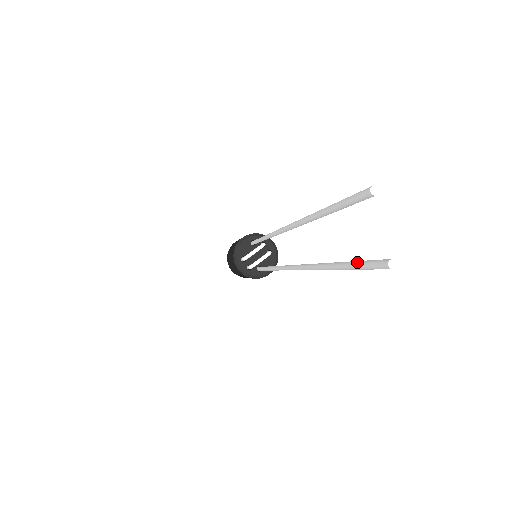
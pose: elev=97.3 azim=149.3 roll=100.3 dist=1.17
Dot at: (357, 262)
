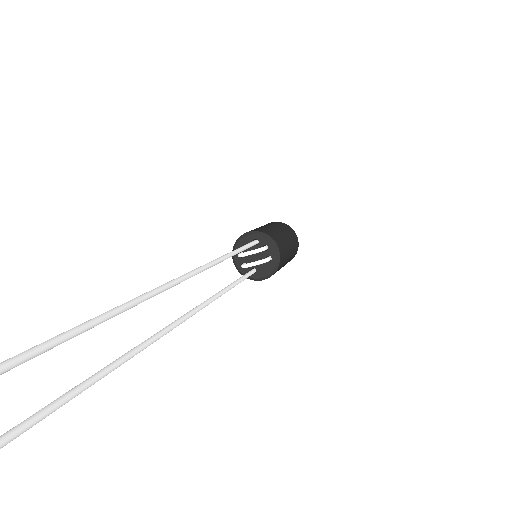
Dot at: occluded
